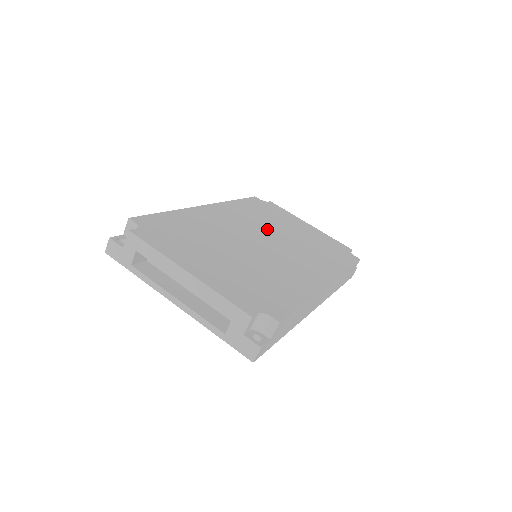
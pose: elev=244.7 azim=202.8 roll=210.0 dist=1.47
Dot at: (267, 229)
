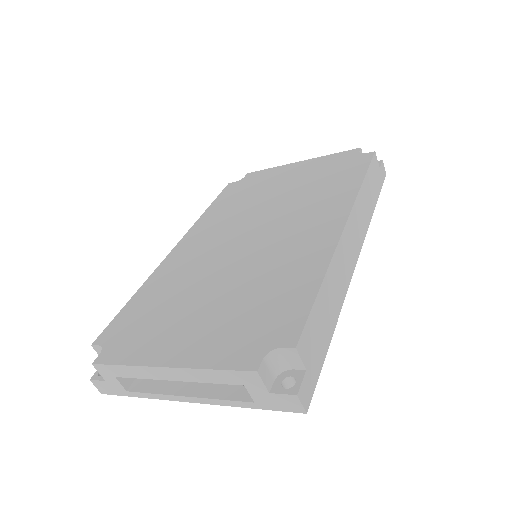
Dot at: (250, 215)
